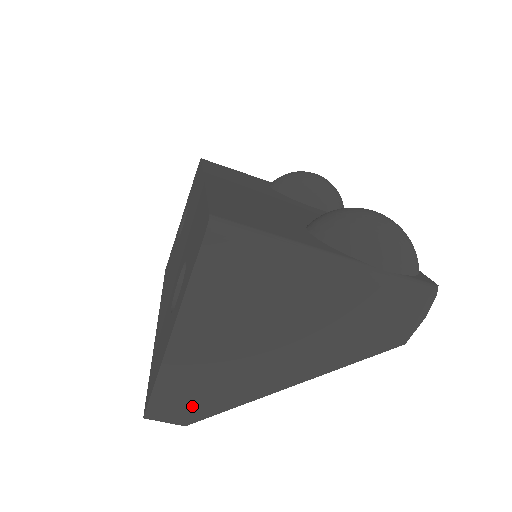
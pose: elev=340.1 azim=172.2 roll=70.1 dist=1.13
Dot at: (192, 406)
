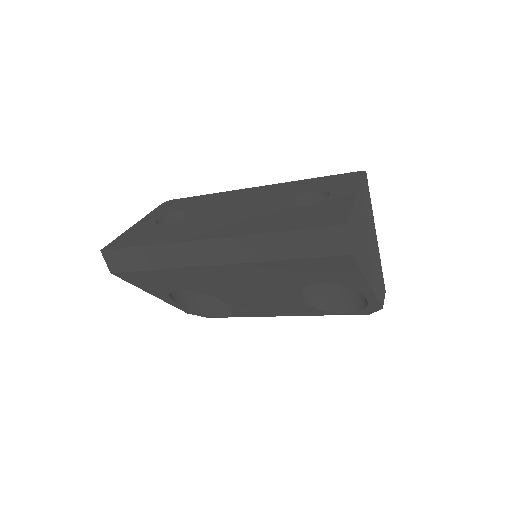
Dot at: (355, 245)
